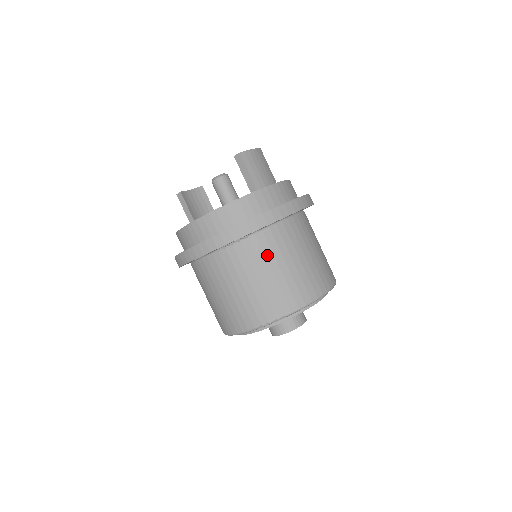
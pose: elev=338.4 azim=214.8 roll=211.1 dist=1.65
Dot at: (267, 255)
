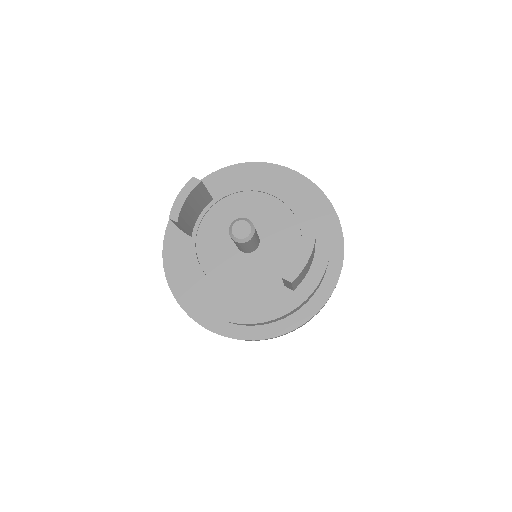
Dot at: occluded
